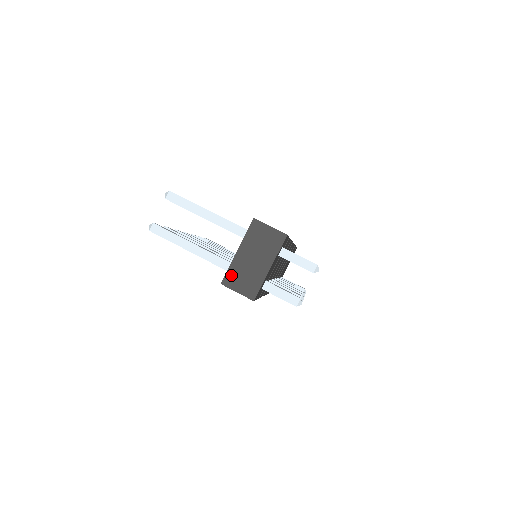
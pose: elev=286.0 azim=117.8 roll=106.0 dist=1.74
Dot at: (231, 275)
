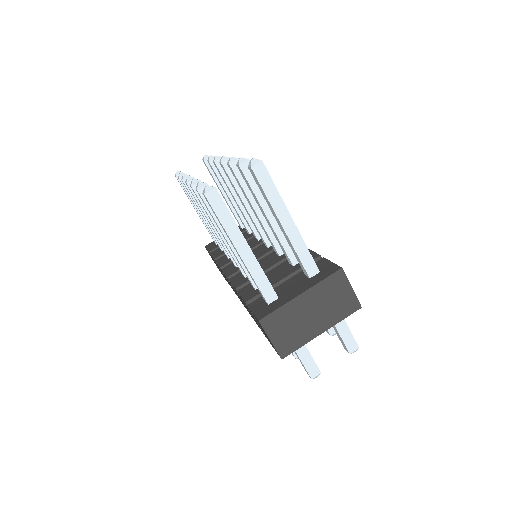
Dot at: (277, 317)
